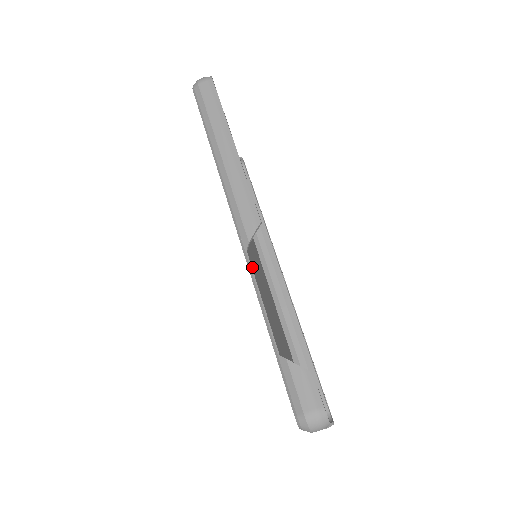
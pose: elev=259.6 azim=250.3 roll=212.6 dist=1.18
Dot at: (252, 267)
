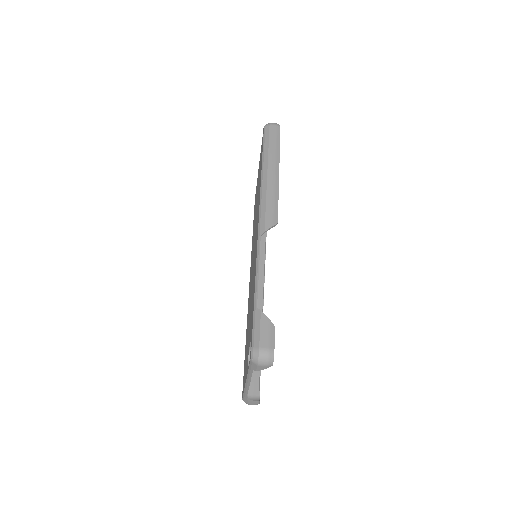
Dot at: occluded
